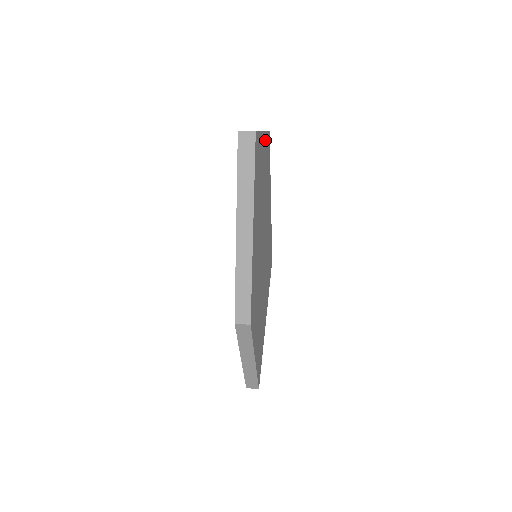
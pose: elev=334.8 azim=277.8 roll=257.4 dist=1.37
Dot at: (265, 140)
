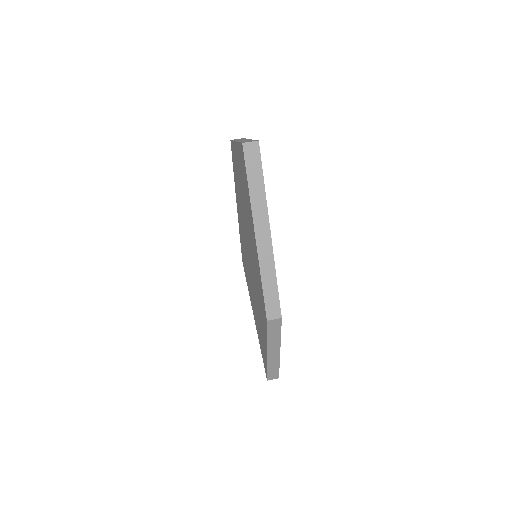
Dot at: occluded
